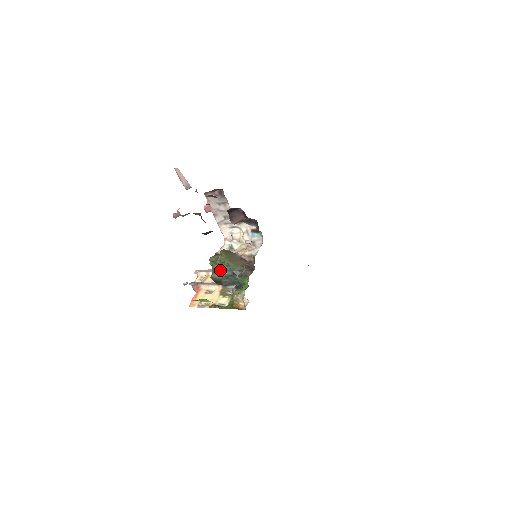
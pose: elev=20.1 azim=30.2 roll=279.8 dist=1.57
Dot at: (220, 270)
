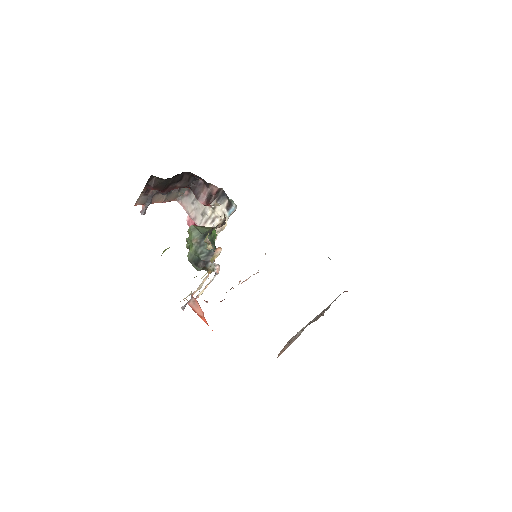
Dot at: (190, 238)
